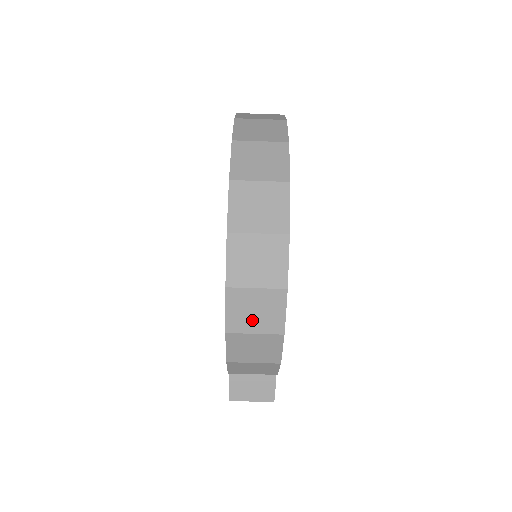
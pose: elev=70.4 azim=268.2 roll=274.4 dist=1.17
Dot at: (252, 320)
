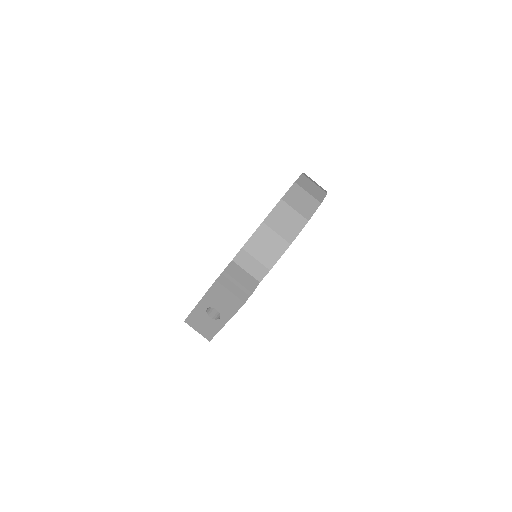
Dot at: (298, 203)
